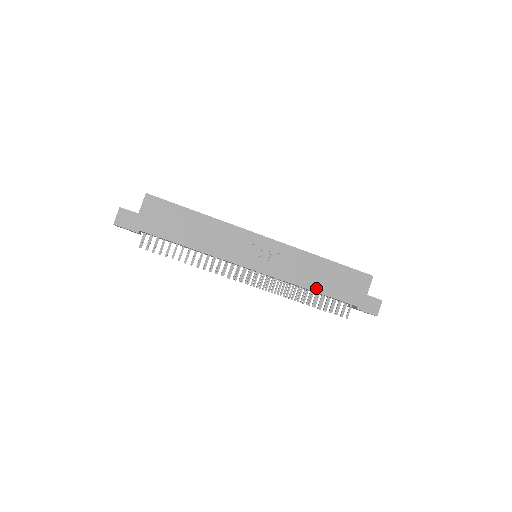
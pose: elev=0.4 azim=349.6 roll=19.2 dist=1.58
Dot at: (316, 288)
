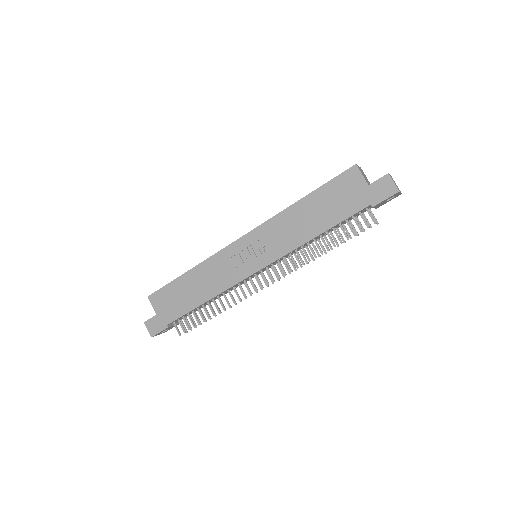
Dot at: (319, 230)
